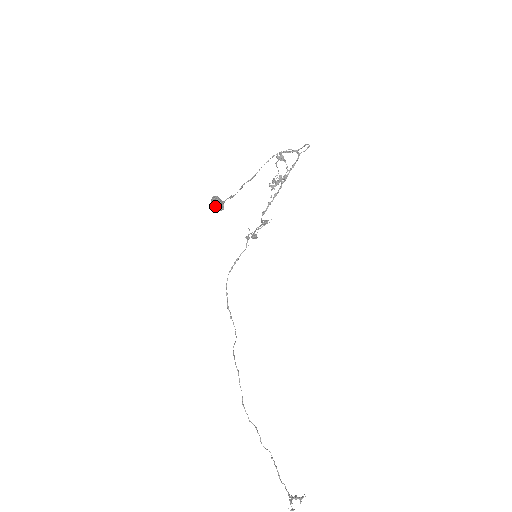
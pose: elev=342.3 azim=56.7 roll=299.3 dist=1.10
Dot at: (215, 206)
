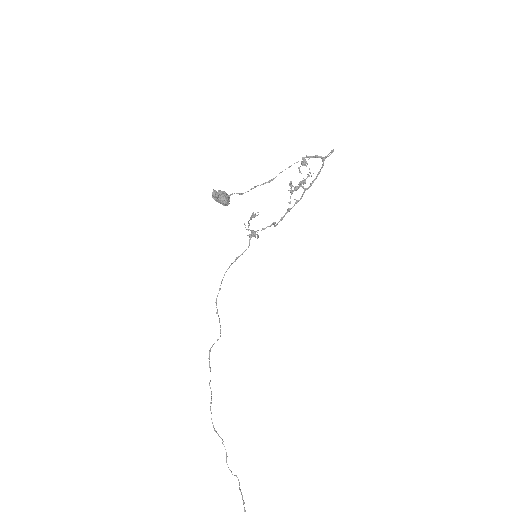
Dot at: (215, 198)
